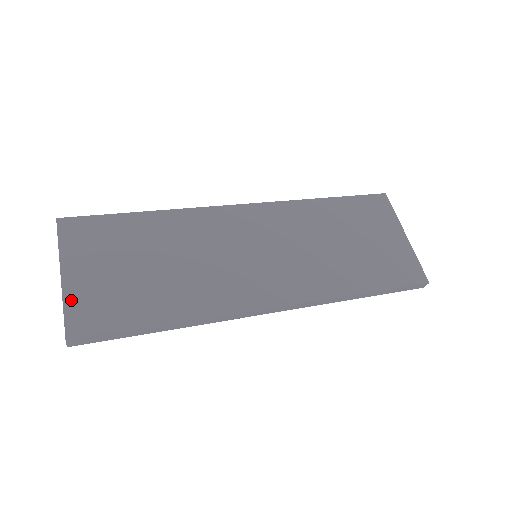
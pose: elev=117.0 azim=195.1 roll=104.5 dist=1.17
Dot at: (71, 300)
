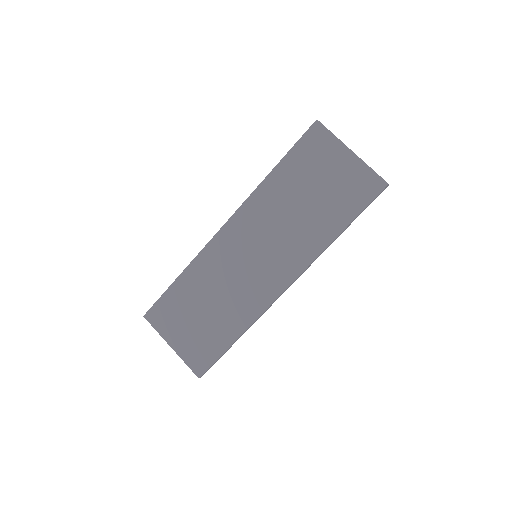
Dot at: (185, 356)
